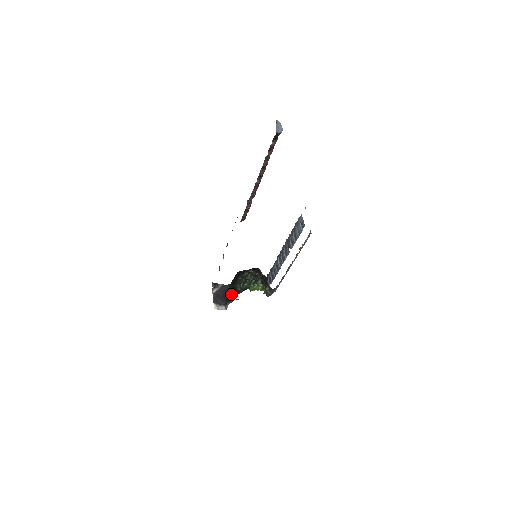
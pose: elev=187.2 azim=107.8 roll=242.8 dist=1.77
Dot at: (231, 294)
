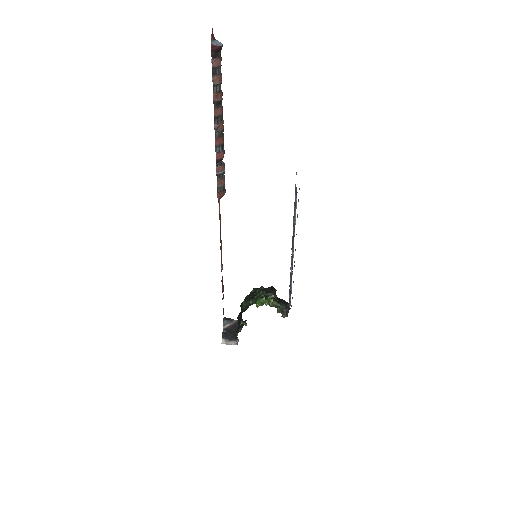
Dot at: (239, 320)
